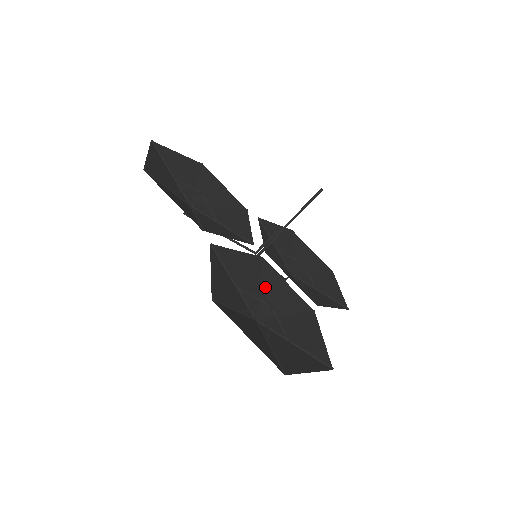
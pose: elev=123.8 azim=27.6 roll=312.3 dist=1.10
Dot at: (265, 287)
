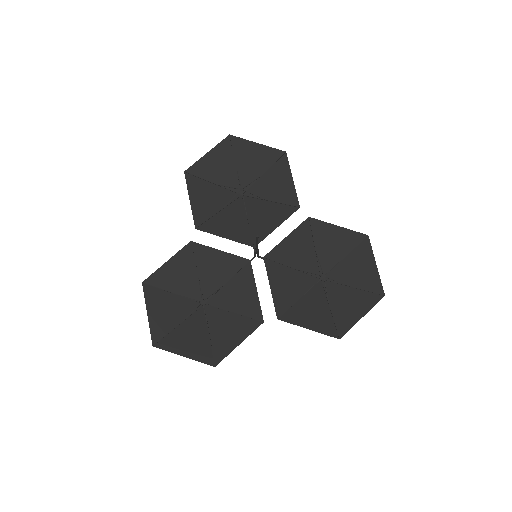
Dot at: (233, 284)
